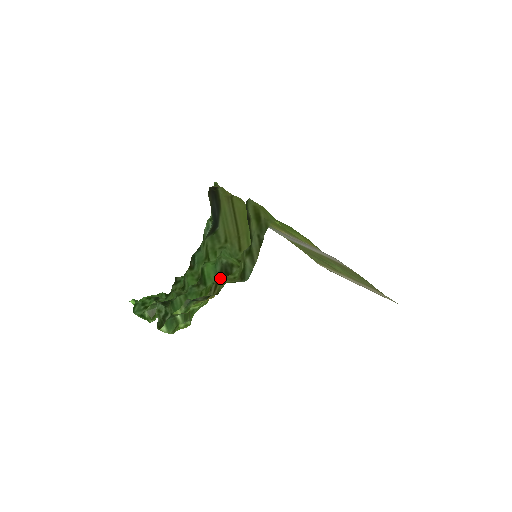
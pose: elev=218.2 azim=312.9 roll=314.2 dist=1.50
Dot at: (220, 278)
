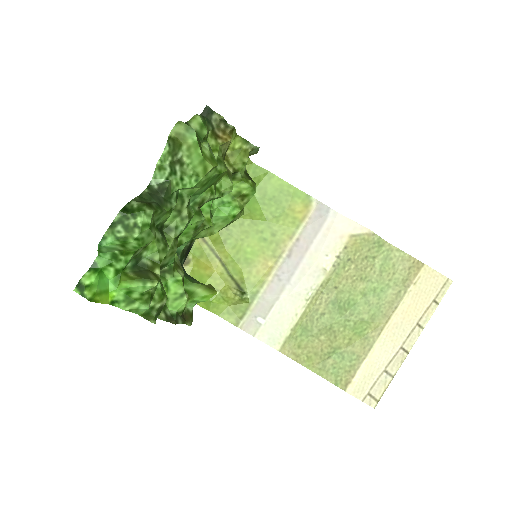
Dot at: (227, 150)
